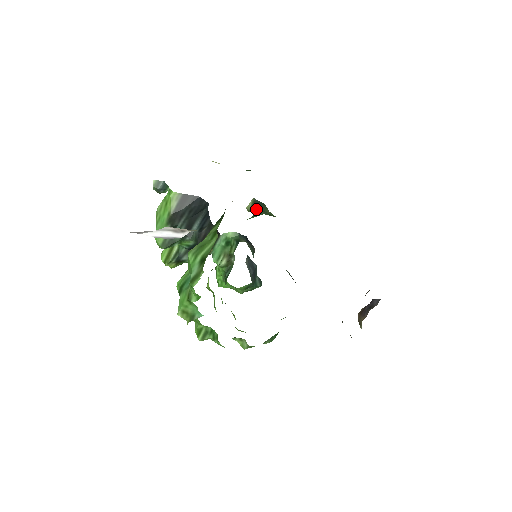
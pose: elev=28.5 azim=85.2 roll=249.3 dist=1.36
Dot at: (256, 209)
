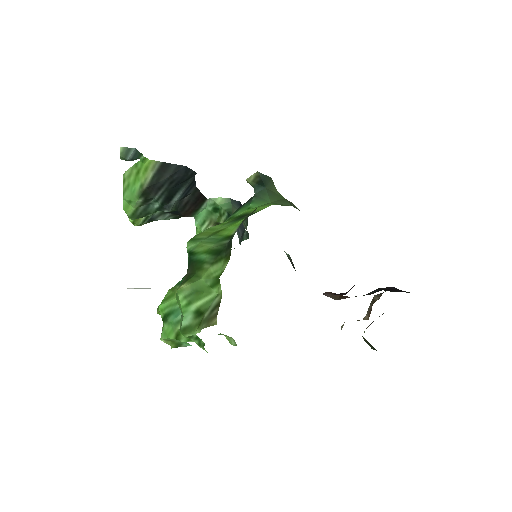
Dot at: (259, 185)
